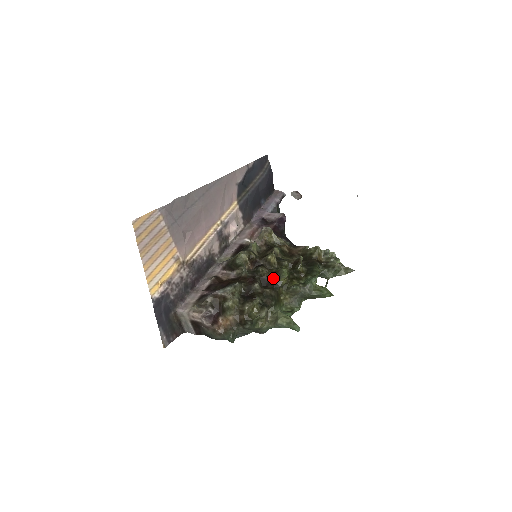
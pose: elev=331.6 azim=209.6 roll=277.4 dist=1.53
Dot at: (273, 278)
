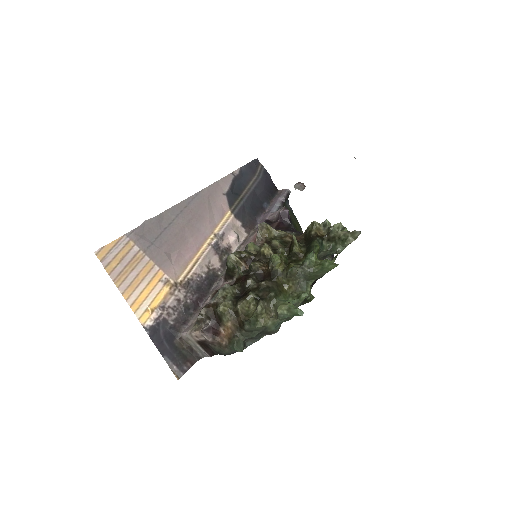
Dot at: (268, 269)
